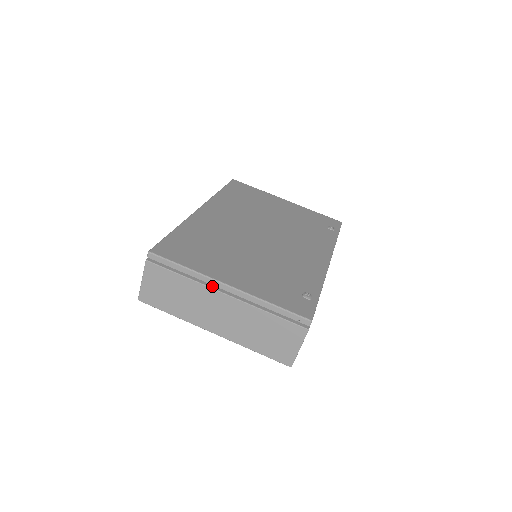
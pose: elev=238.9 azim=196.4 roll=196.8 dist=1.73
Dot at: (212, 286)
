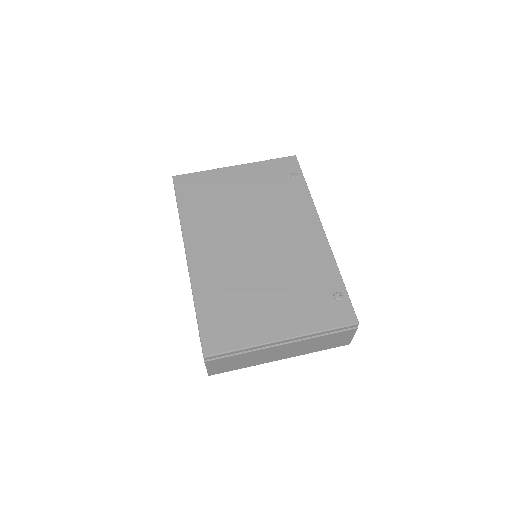
Dot at: (268, 345)
